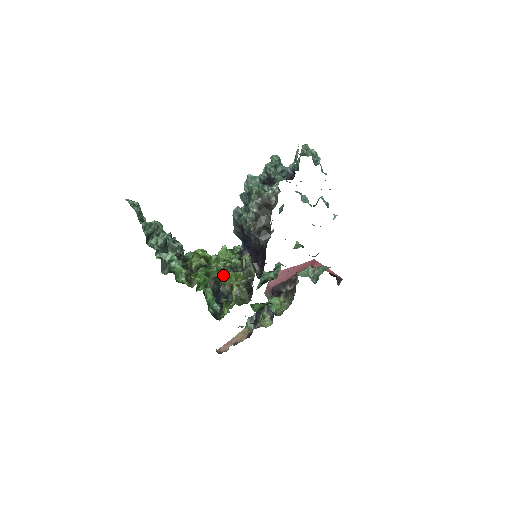
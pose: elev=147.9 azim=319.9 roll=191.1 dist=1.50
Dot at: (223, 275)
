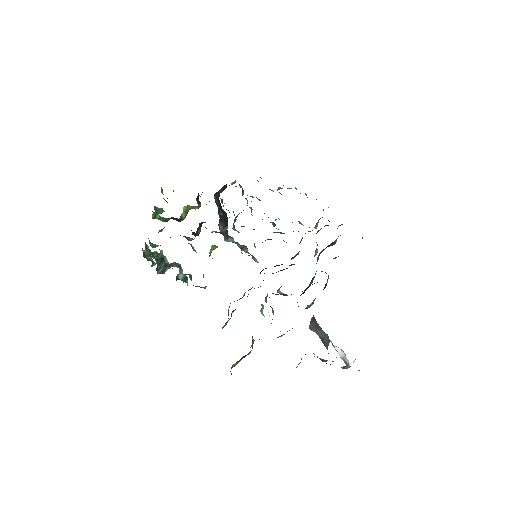
Dot at: (184, 215)
